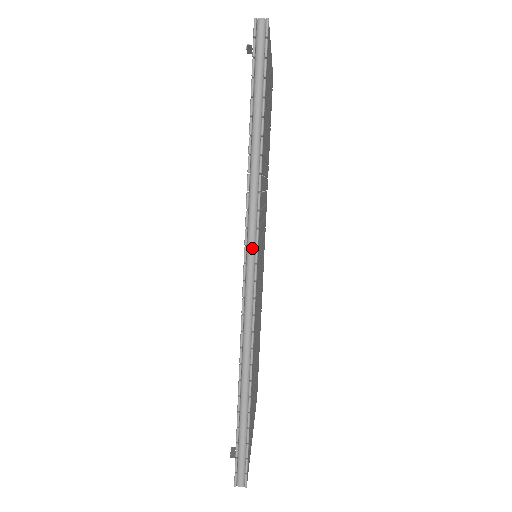
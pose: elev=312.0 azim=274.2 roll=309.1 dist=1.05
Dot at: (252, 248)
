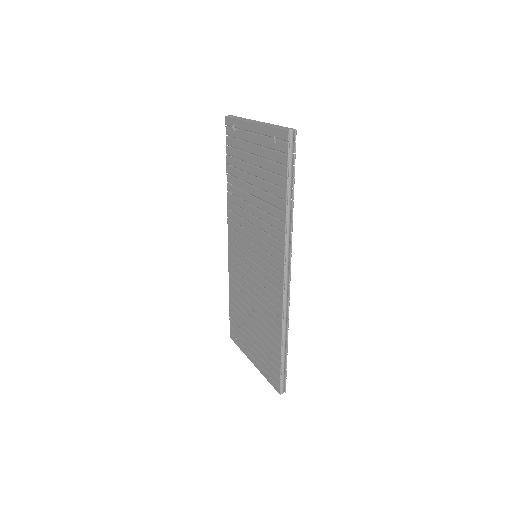
Dot at: (288, 265)
